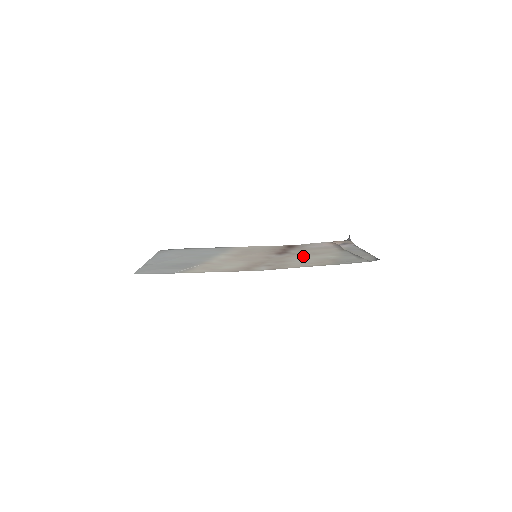
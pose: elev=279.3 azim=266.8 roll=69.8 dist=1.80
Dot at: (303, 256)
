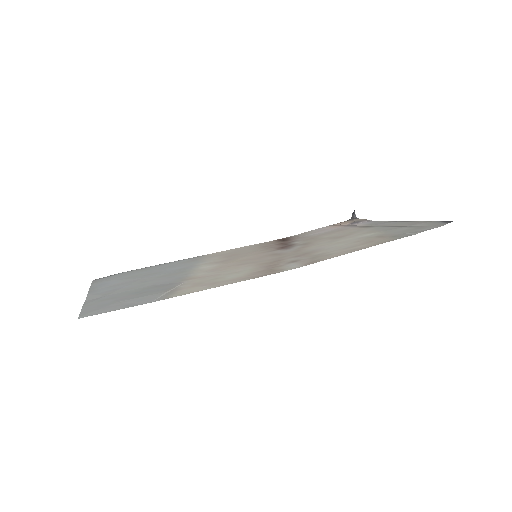
Dot at: (326, 242)
